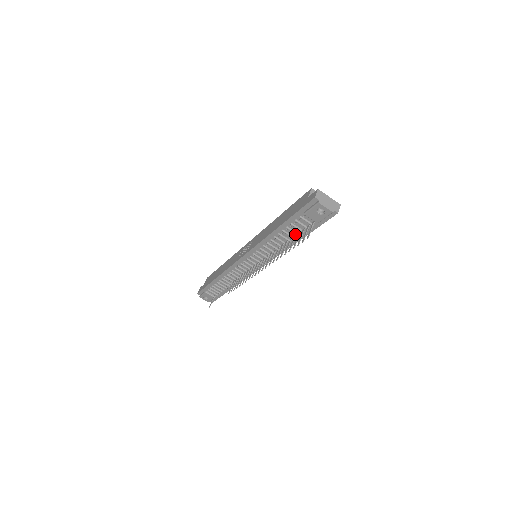
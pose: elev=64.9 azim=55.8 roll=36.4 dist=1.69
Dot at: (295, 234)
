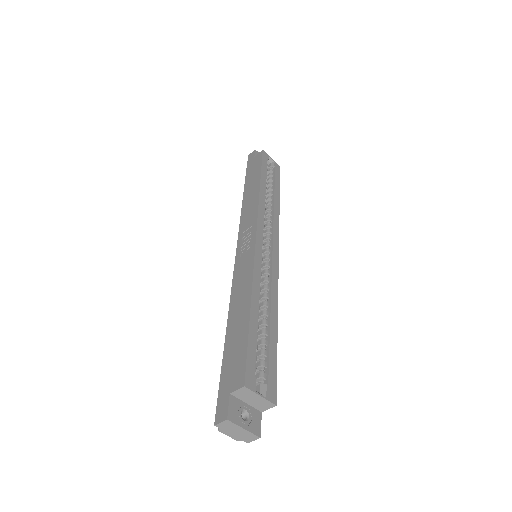
Dot at: occluded
